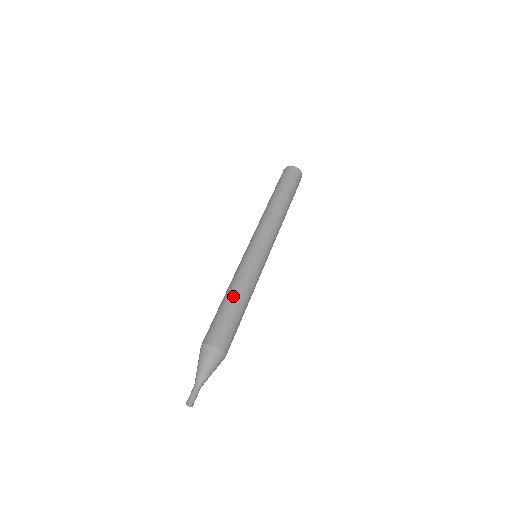
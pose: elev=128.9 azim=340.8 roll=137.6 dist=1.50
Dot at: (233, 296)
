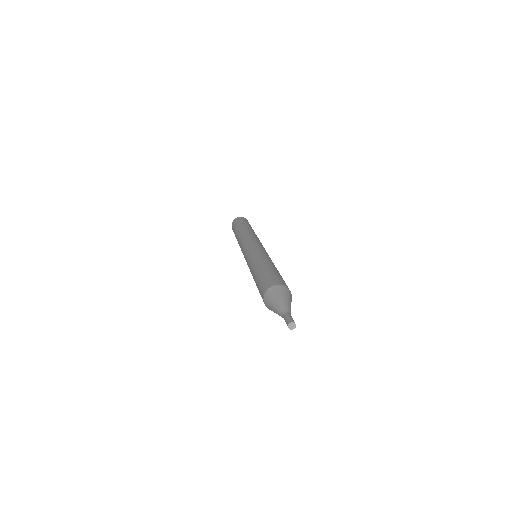
Dot at: occluded
